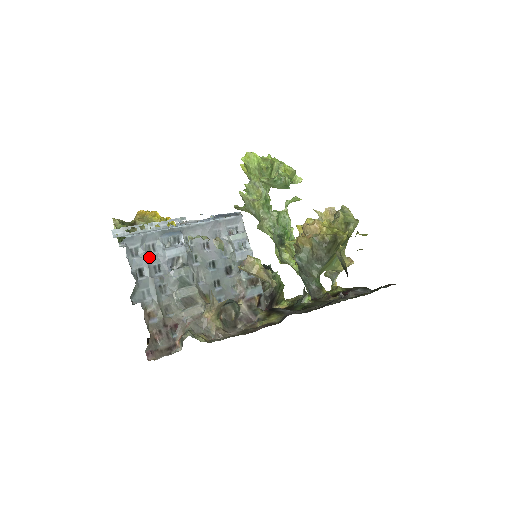
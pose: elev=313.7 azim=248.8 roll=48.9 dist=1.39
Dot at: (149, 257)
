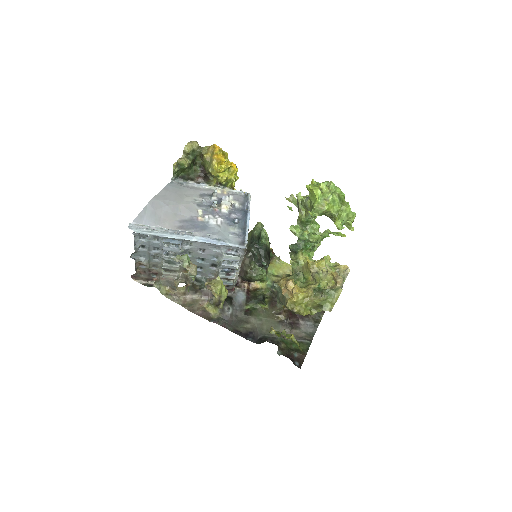
Dot at: (151, 243)
